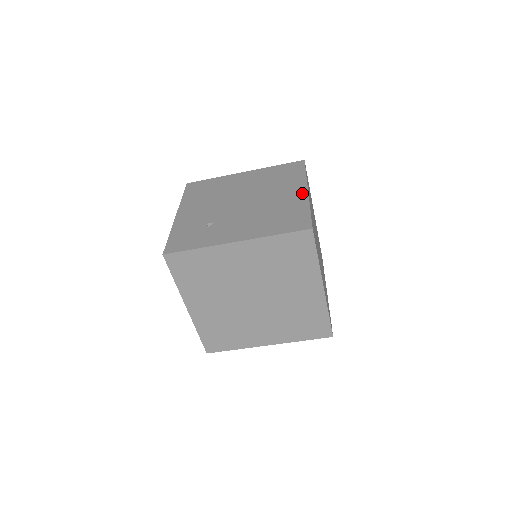
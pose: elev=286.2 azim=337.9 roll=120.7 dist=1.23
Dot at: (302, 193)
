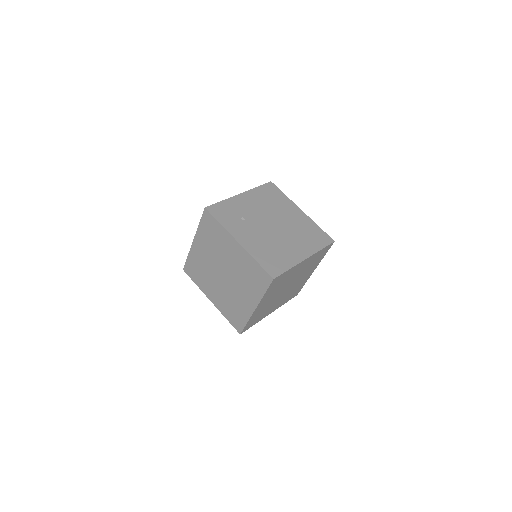
Dot at: (301, 257)
